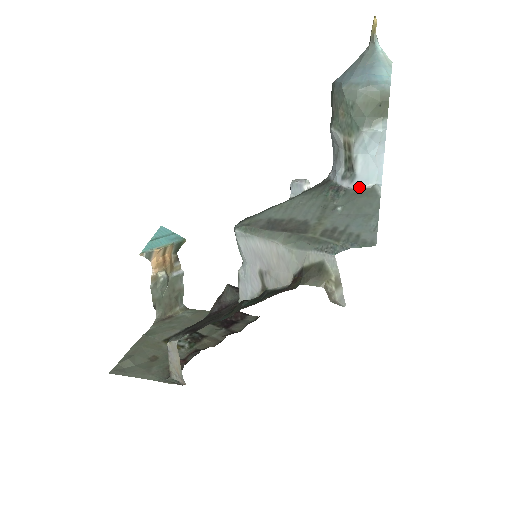
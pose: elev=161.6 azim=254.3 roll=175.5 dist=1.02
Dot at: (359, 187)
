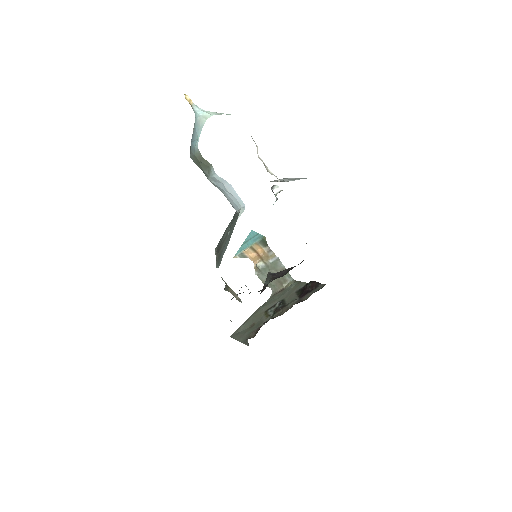
Dot at: (237, 212)
